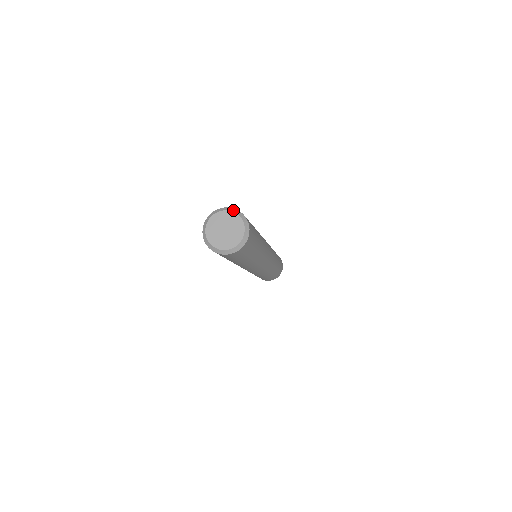
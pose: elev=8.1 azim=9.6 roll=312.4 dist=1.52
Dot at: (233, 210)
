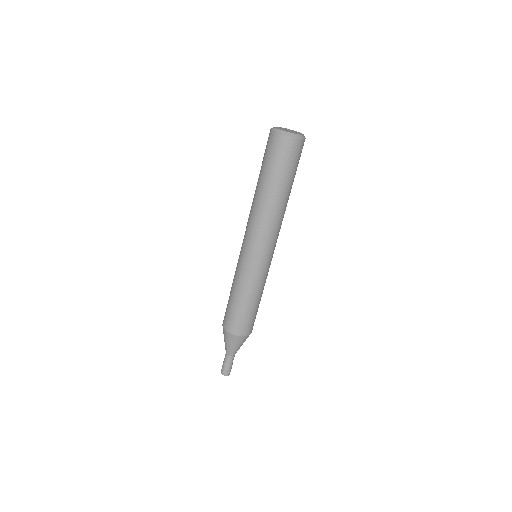
Dot at: occluded
